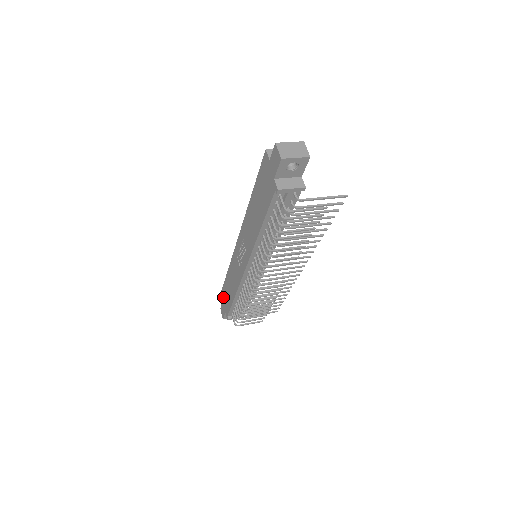
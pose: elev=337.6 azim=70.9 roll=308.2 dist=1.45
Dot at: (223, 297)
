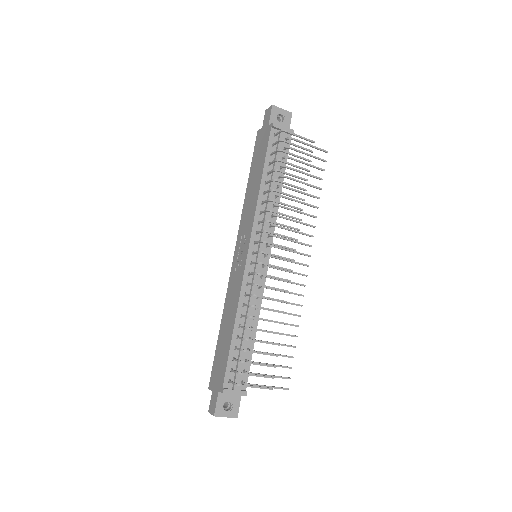
Dot at: (214, 377)
